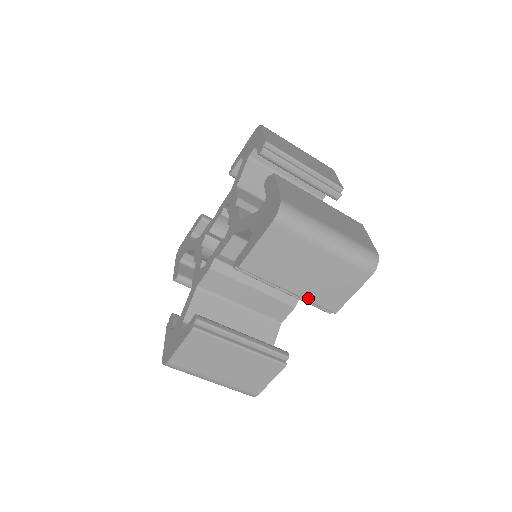
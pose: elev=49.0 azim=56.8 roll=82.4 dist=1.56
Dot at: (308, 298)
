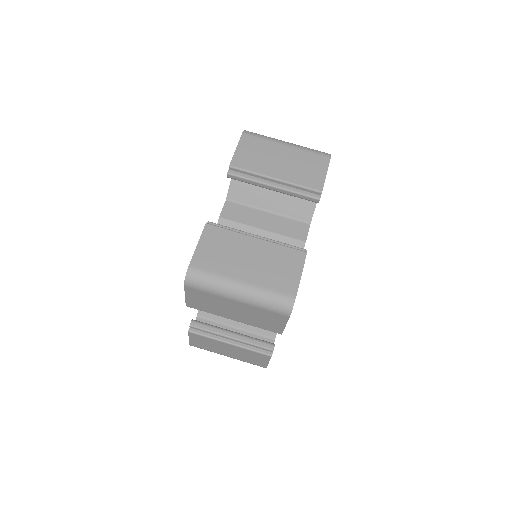
Dot at: (293, 182)
